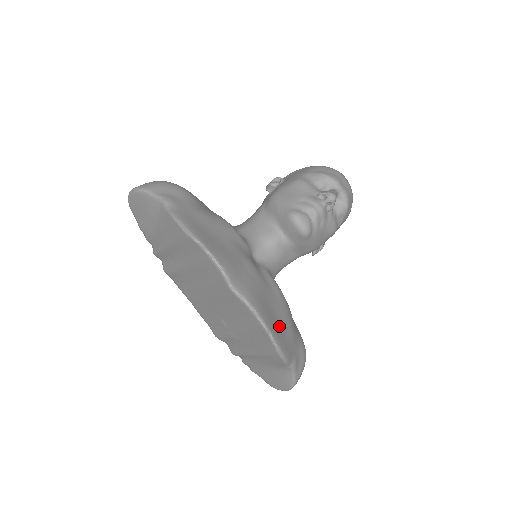
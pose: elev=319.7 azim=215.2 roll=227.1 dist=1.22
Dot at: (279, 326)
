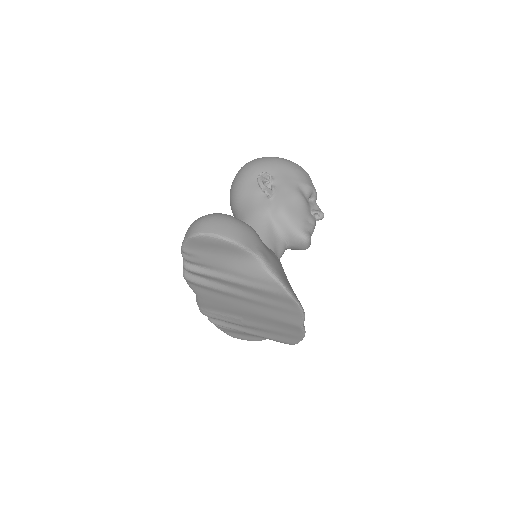
Dot at: occluded
